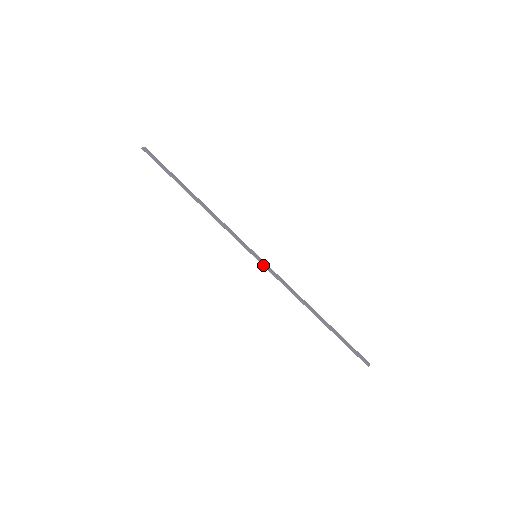
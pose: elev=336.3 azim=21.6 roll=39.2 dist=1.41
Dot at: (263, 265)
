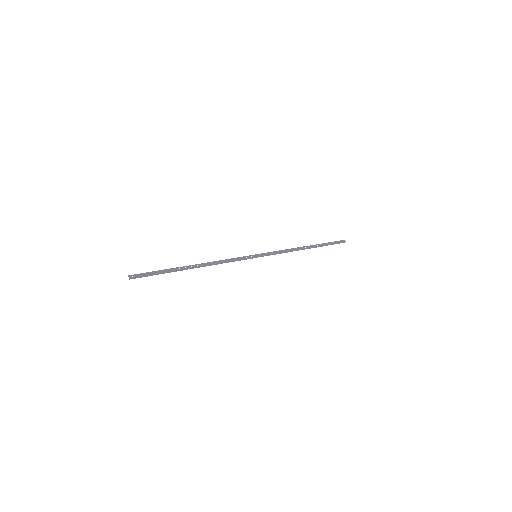
Dot at: occluded
